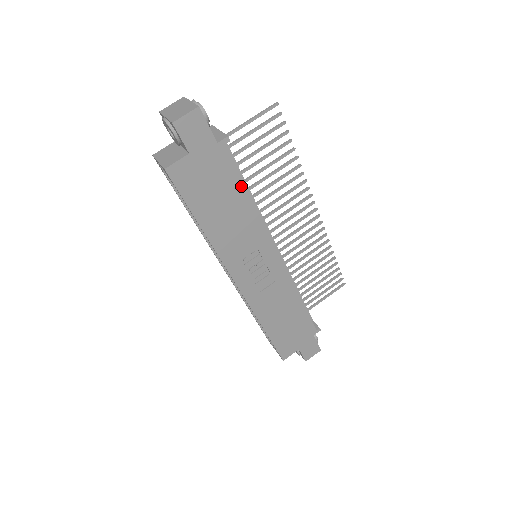
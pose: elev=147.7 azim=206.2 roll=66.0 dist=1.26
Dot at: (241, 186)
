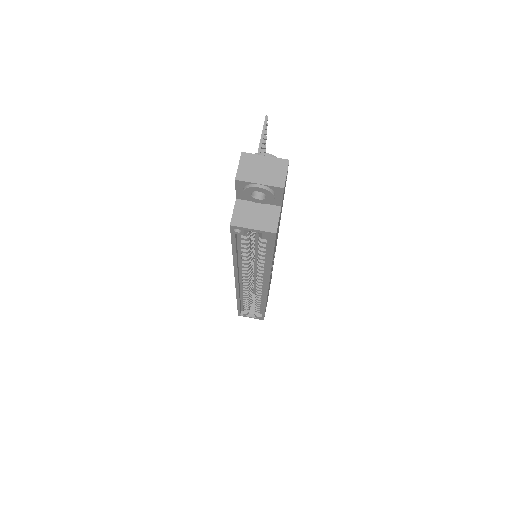
Dot at: occluded
